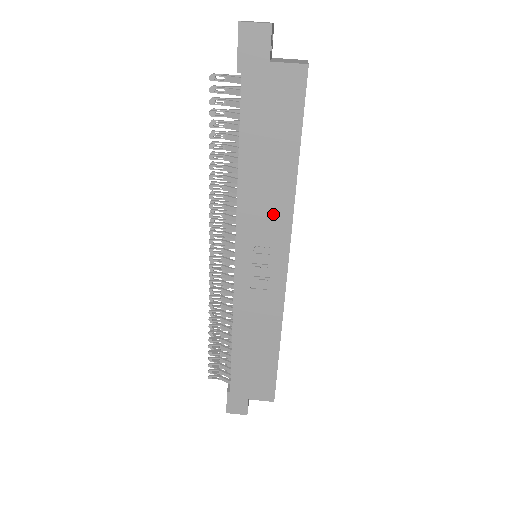
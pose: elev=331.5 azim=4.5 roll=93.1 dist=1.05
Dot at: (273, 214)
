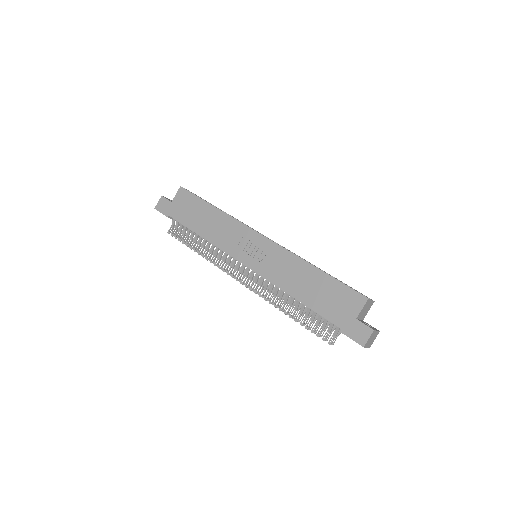
Dot at: (229, 229)
